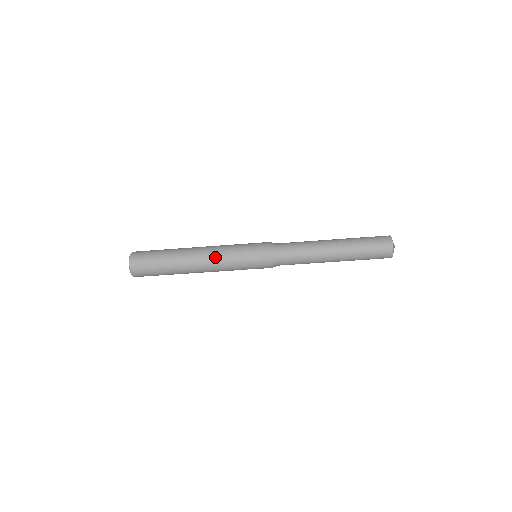
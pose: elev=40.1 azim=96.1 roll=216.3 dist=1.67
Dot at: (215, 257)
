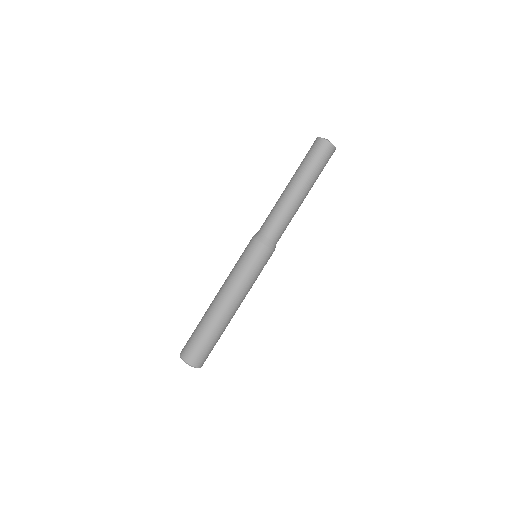
Dot at: (235, 290)
